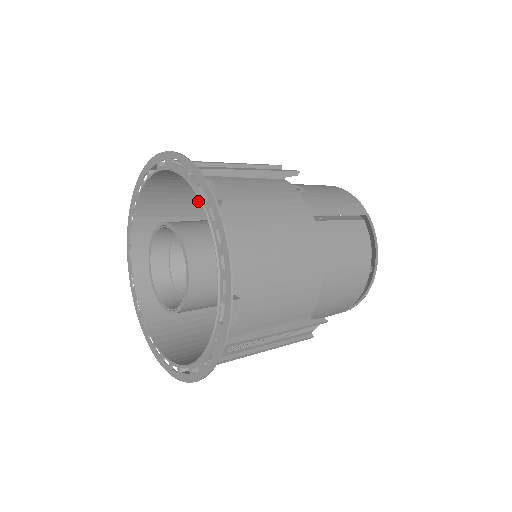
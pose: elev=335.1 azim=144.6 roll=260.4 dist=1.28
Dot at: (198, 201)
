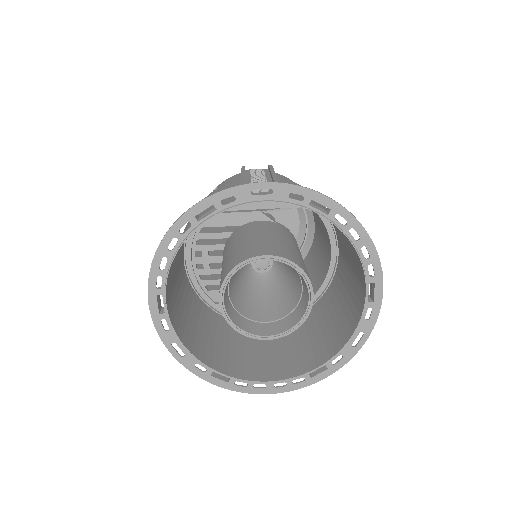
Dot at: occluded
